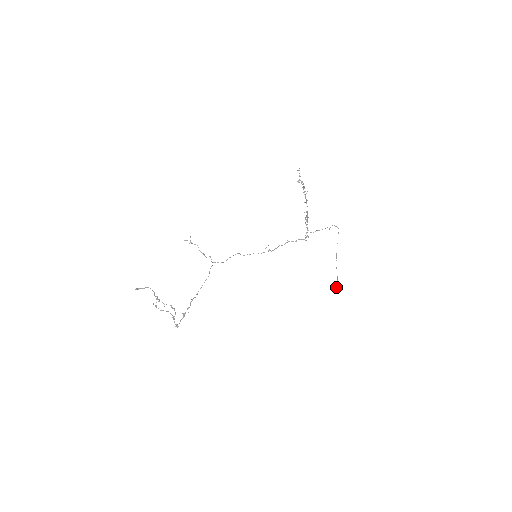
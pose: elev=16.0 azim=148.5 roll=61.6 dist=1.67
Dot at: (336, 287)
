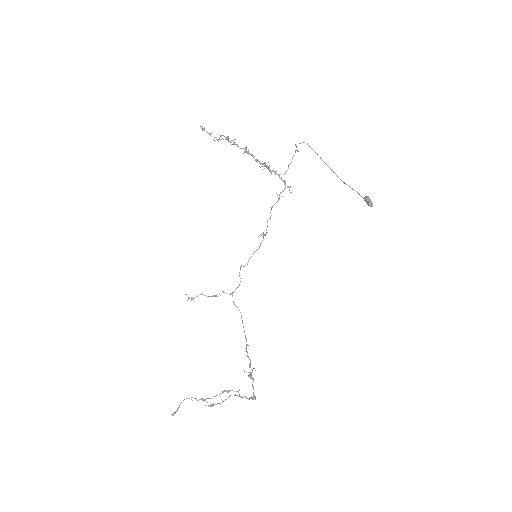
Dot at: occluded
